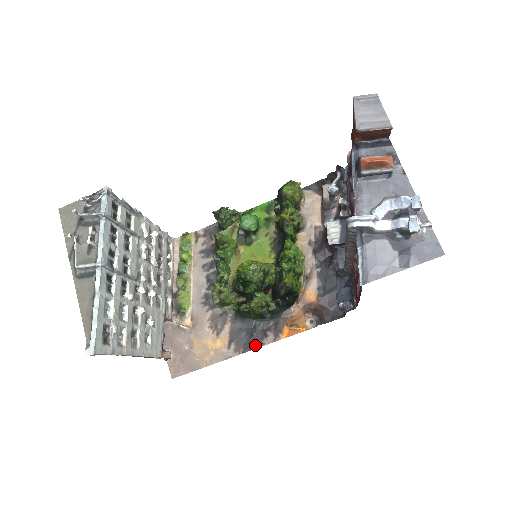
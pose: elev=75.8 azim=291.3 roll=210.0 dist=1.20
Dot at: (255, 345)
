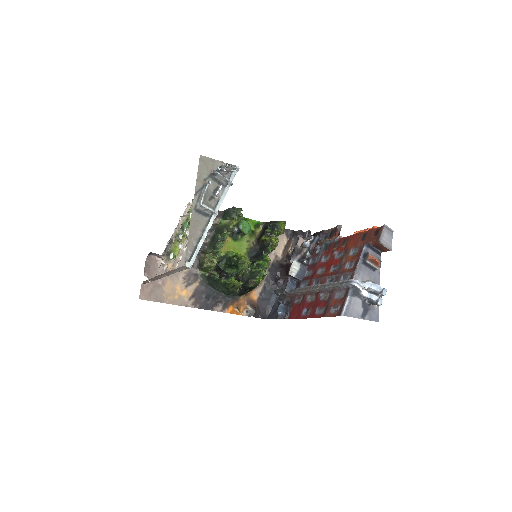
Dot at: (208, 307)
